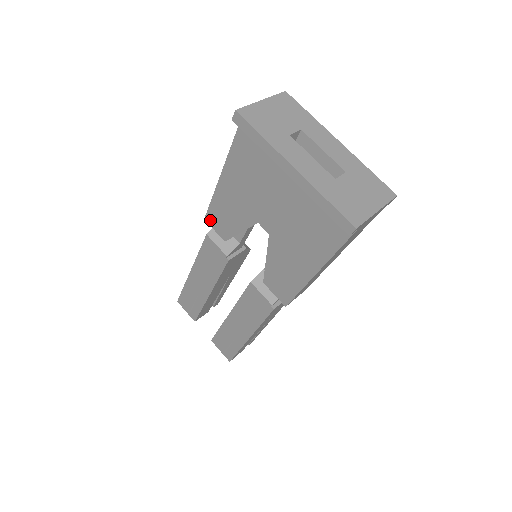
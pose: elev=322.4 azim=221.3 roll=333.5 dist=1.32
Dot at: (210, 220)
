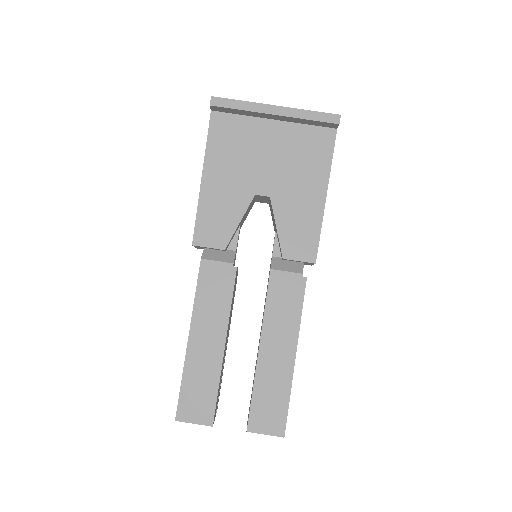
Dot at: (200, 239)
